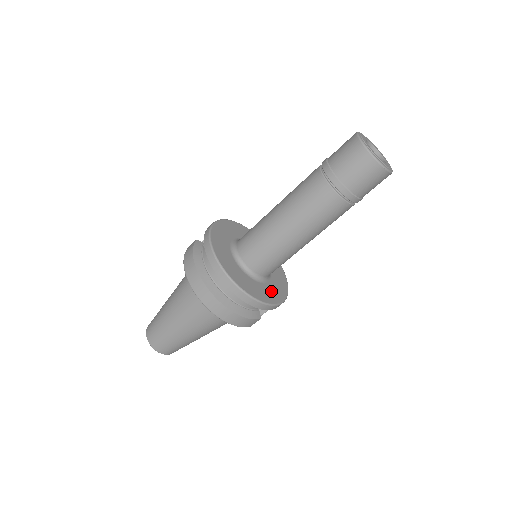
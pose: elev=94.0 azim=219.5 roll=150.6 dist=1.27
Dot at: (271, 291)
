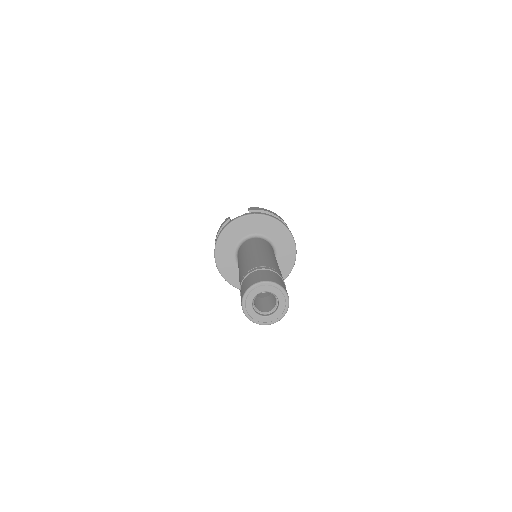
Dot at: occluded
